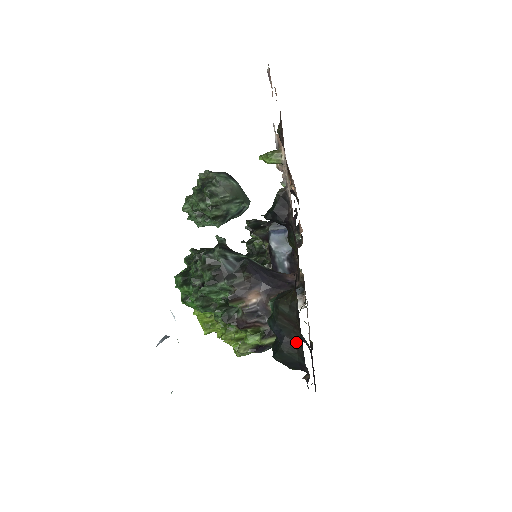
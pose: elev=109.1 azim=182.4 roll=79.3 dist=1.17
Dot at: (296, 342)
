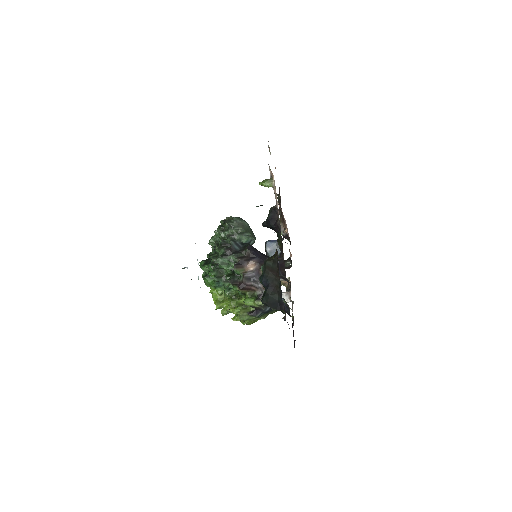
Dot at: (277, 286)
